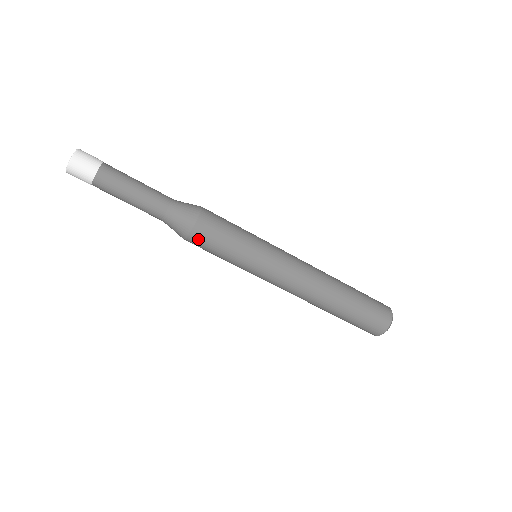
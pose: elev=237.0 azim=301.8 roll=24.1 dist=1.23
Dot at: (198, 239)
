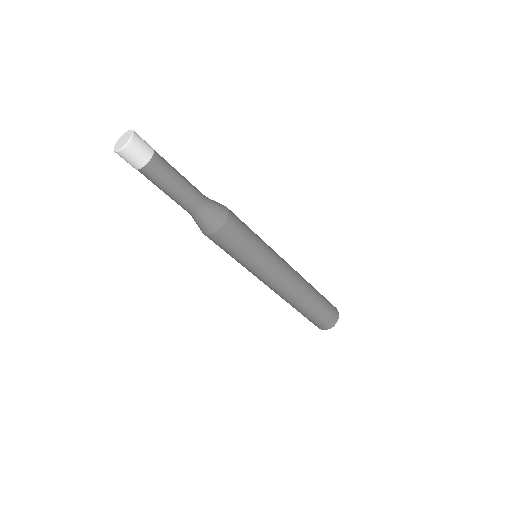
Dot at: (216, 240)
